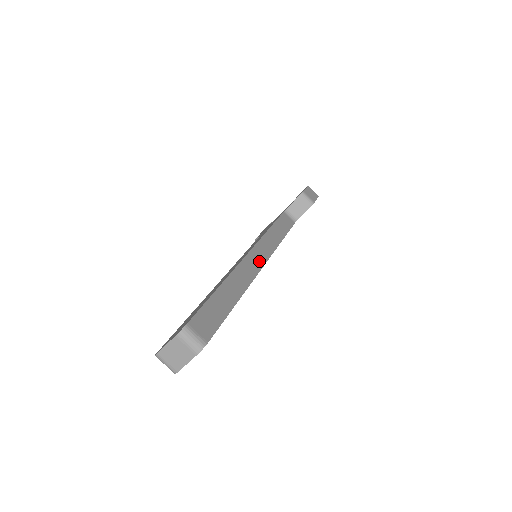
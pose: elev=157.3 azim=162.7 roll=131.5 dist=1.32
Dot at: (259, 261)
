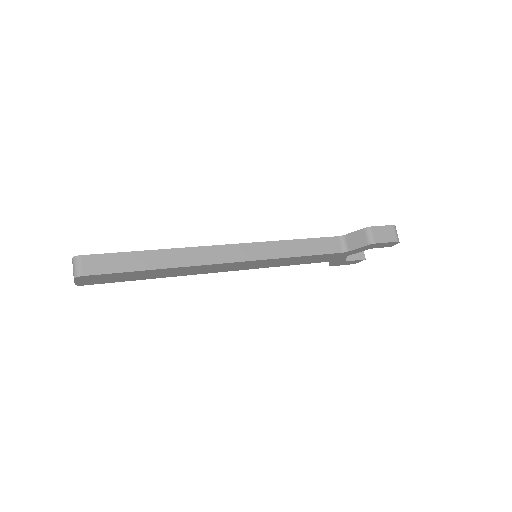
Dot at: (226, 257)
